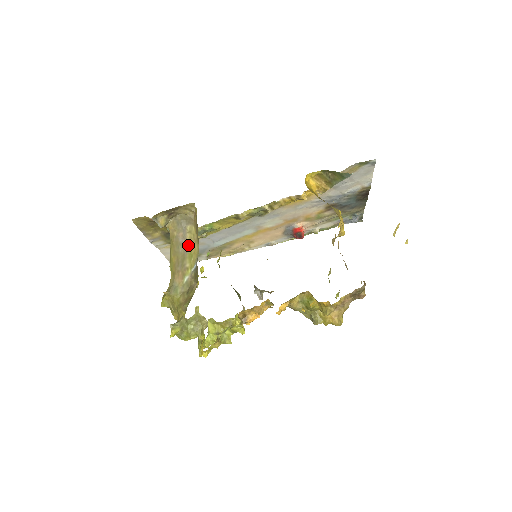
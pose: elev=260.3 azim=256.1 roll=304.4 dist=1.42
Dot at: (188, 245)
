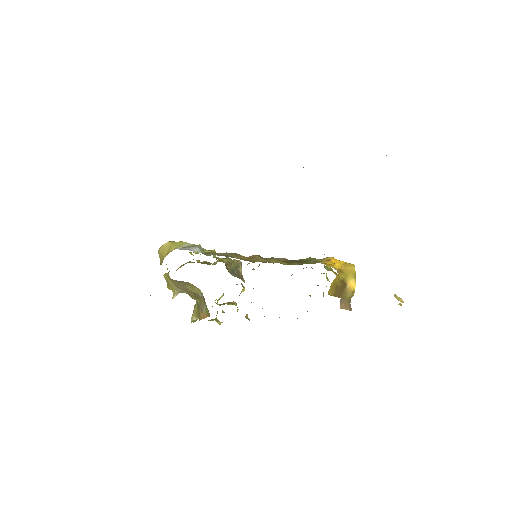
Dot at: (187, 283)
